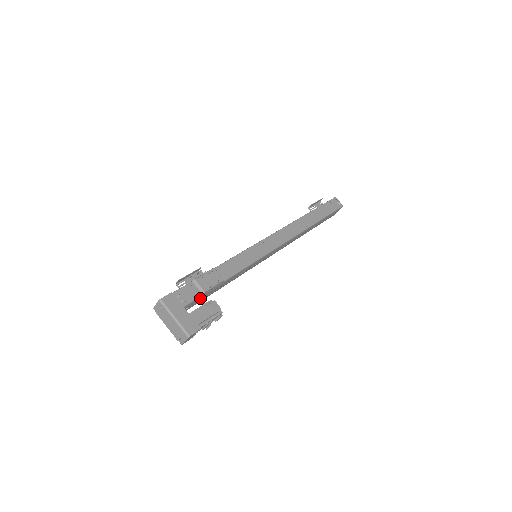
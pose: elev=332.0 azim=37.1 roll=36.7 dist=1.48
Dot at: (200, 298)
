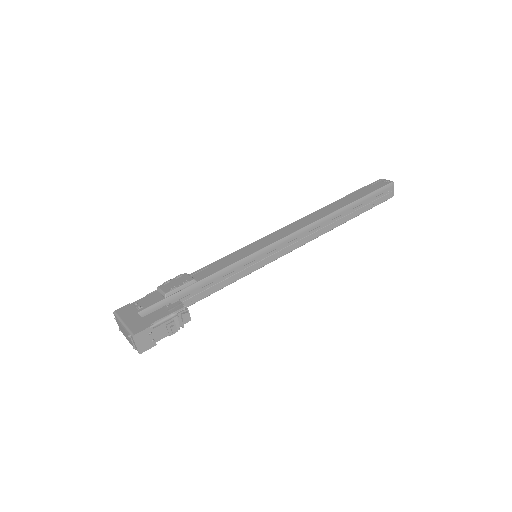
Dot at: (166, 304)
